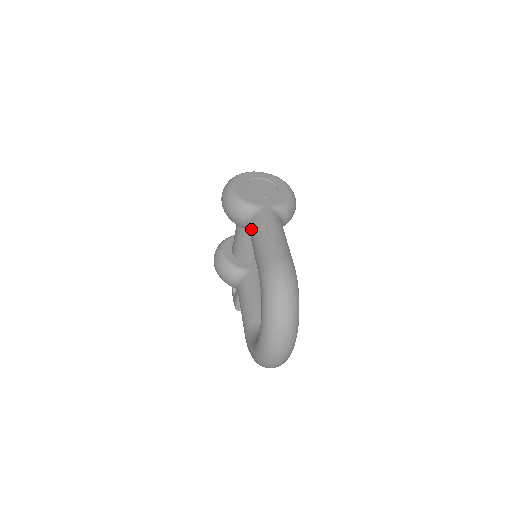
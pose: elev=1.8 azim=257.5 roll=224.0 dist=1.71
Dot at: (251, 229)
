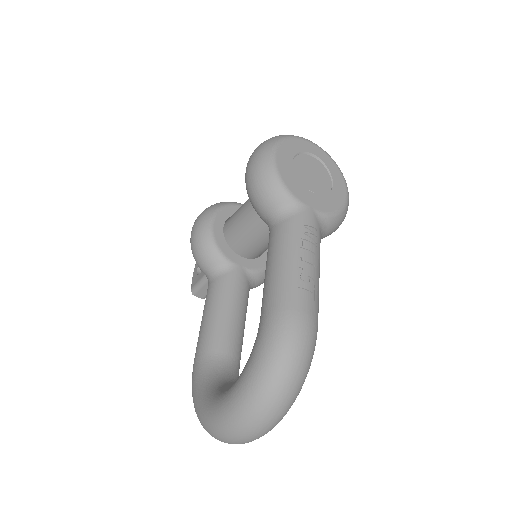
Dot at: (276, 233)
